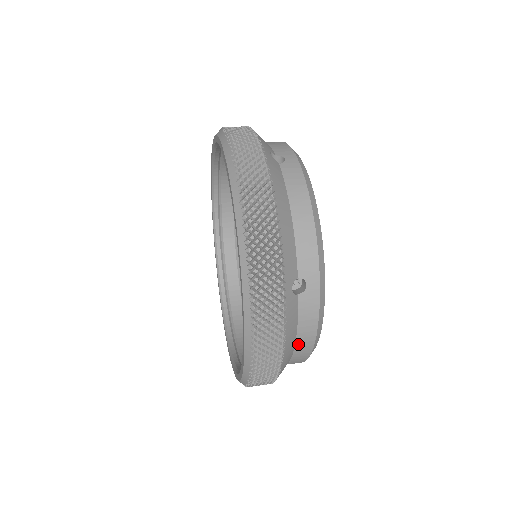
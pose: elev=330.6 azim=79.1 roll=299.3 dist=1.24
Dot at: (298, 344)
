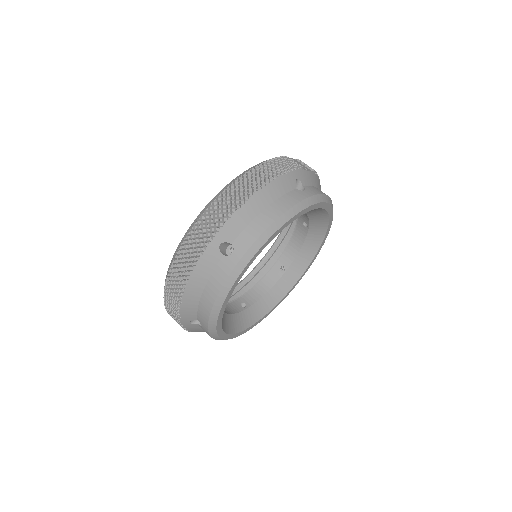
Dot at: occluded
